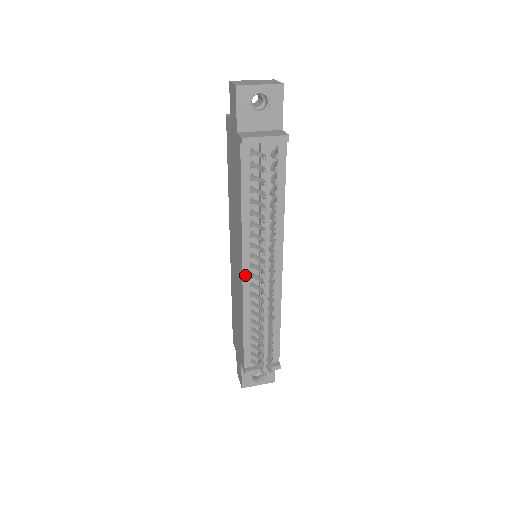
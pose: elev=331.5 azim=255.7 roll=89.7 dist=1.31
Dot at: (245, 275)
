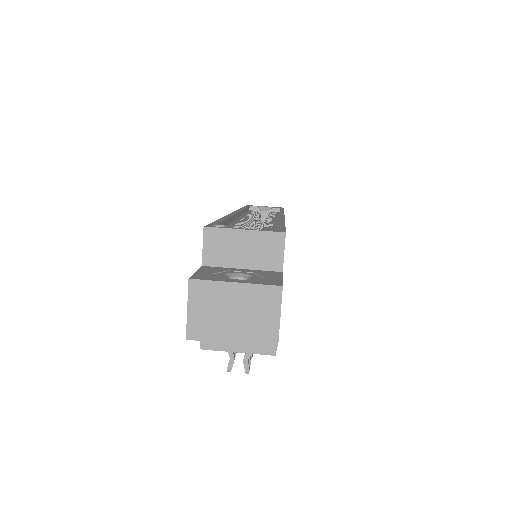
Dot at: occluded
